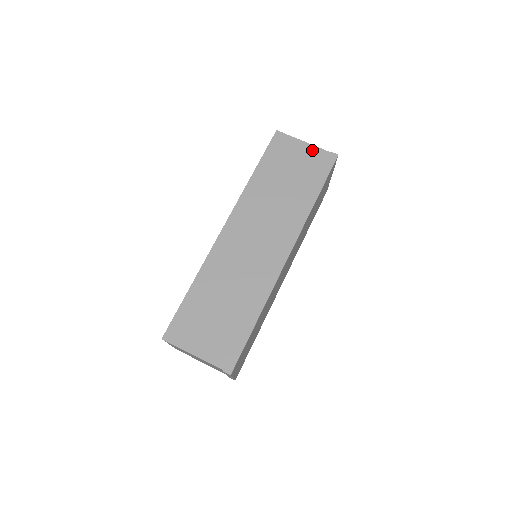
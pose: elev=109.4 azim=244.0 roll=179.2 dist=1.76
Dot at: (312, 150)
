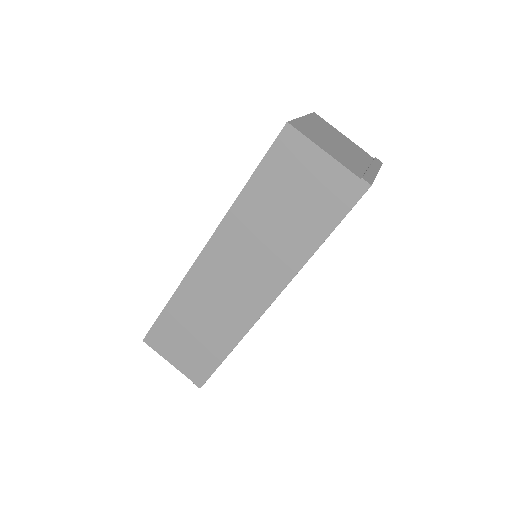
Dot at: (333, 169)
